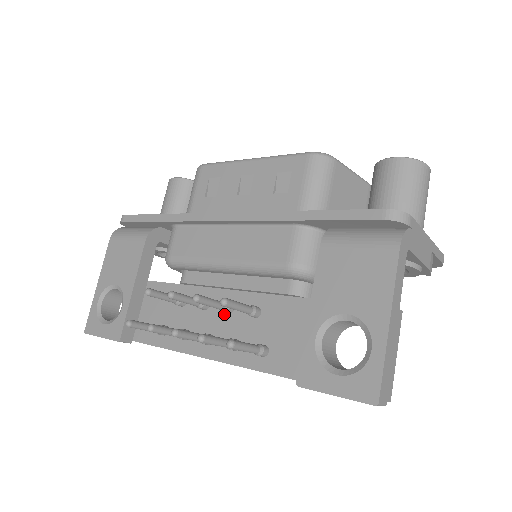
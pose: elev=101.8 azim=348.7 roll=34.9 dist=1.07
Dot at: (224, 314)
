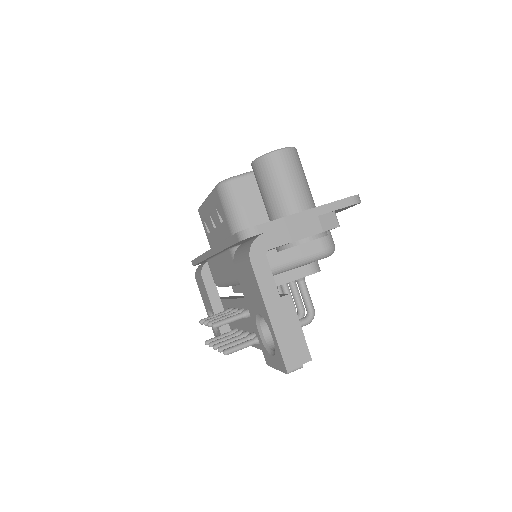
Dot at: occluded
